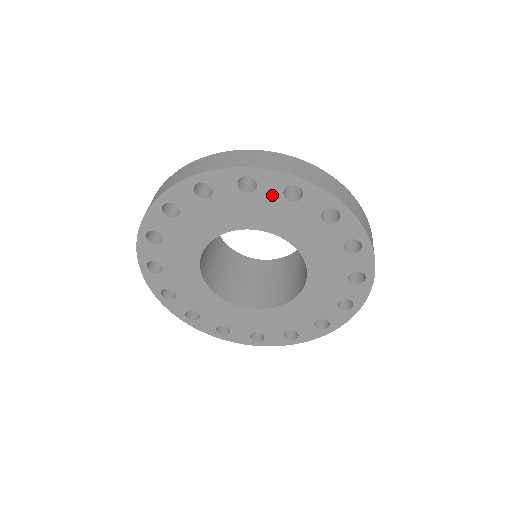
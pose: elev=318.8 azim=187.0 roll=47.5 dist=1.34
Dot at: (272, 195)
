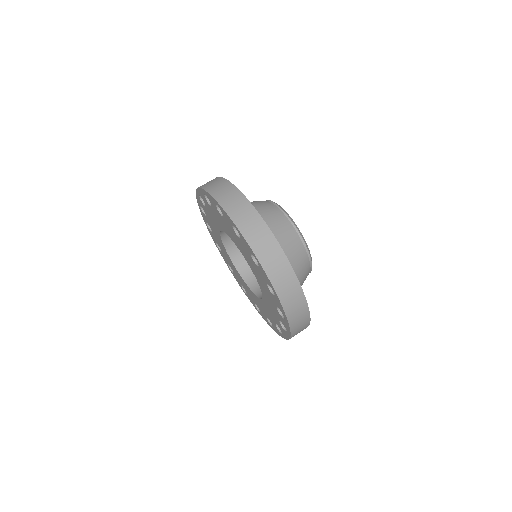
Dot at: (247, 249)
